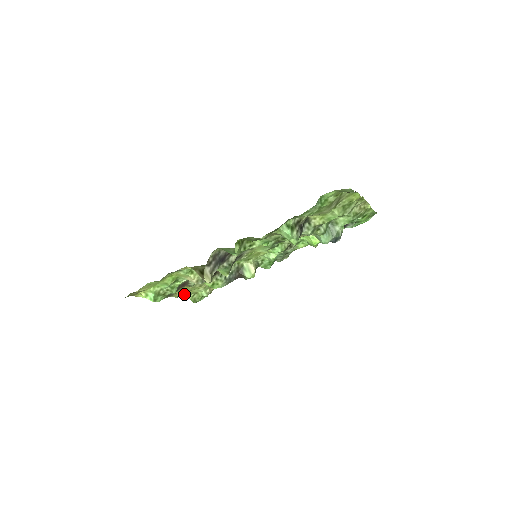
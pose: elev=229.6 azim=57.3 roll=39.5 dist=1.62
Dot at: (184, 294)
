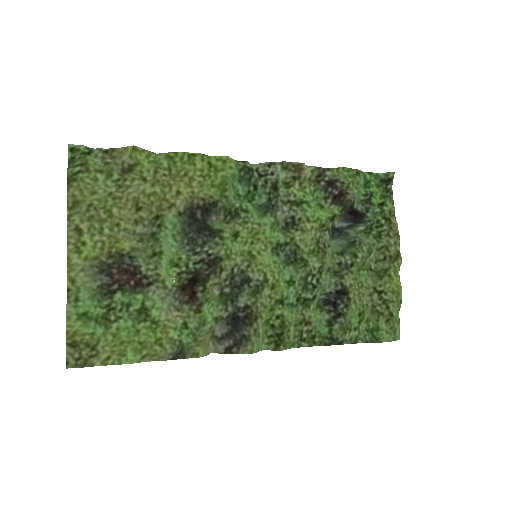
Dot at: (70, 187)
